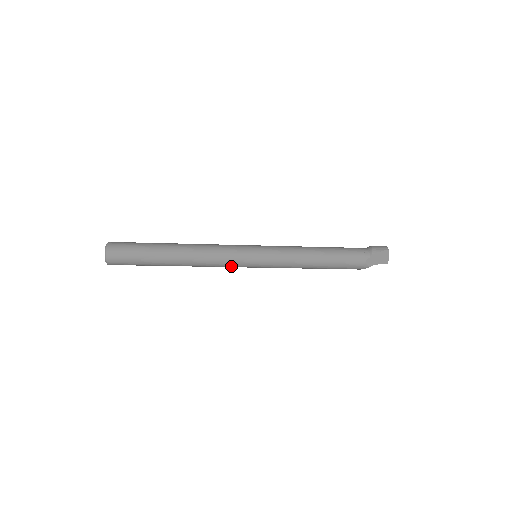
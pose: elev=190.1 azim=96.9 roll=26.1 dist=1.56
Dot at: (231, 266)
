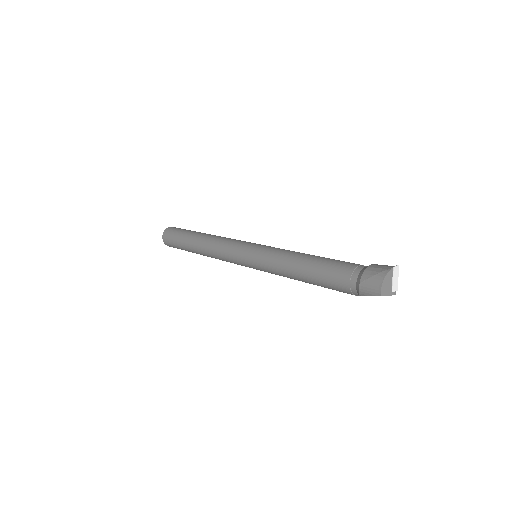
Dot at: occluded
